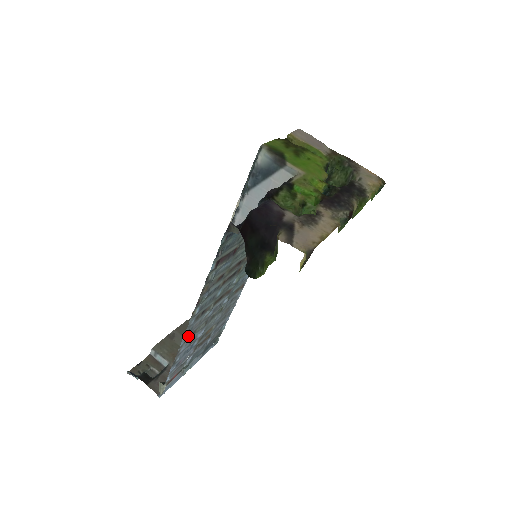
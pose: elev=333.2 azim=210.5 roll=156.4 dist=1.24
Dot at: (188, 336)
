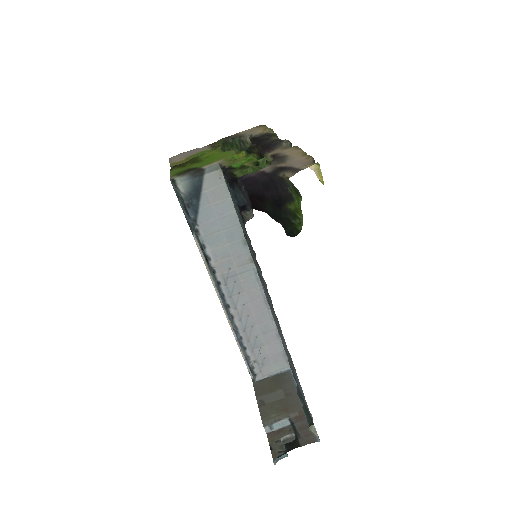
Dot at: (290, 359)
